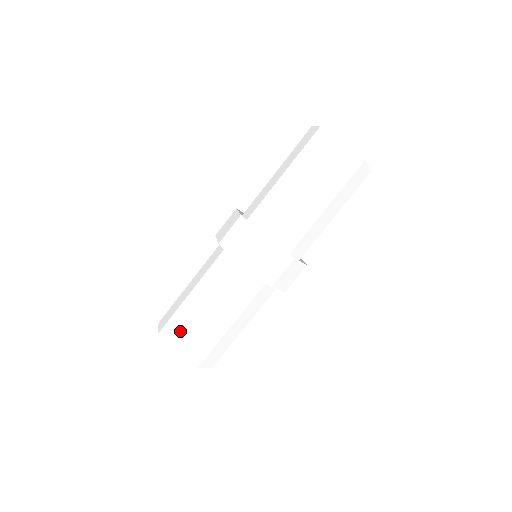
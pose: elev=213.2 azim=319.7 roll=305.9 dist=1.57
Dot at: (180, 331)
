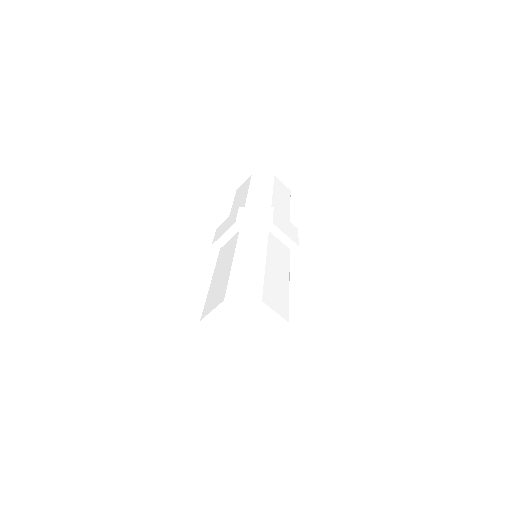
Dot at: (250, 285)
